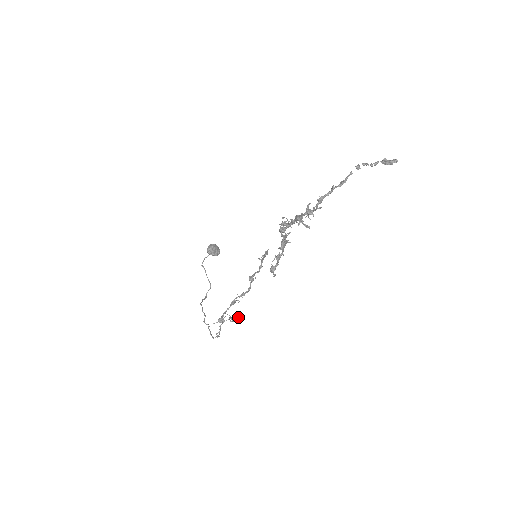
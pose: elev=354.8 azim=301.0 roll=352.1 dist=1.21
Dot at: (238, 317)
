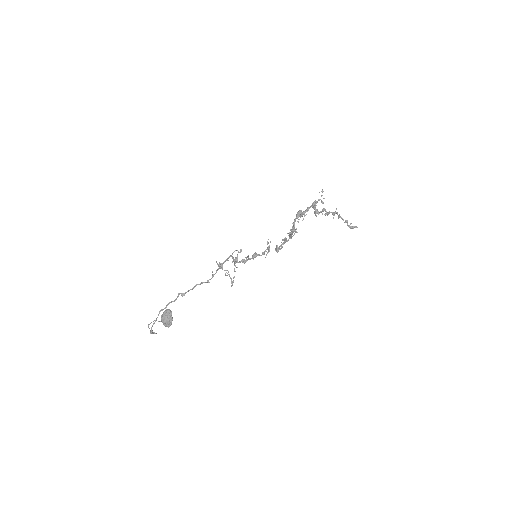
Dot at: (231, 279)
